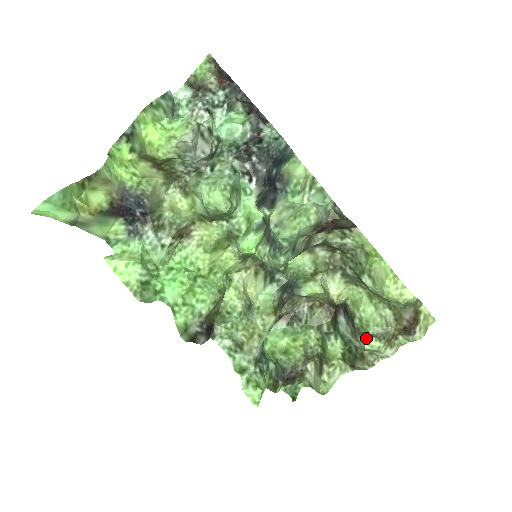
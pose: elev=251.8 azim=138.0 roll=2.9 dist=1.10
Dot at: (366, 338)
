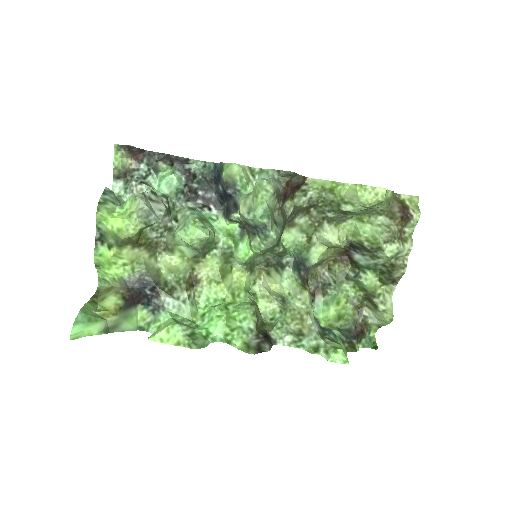
Dot at: (382, 248)
